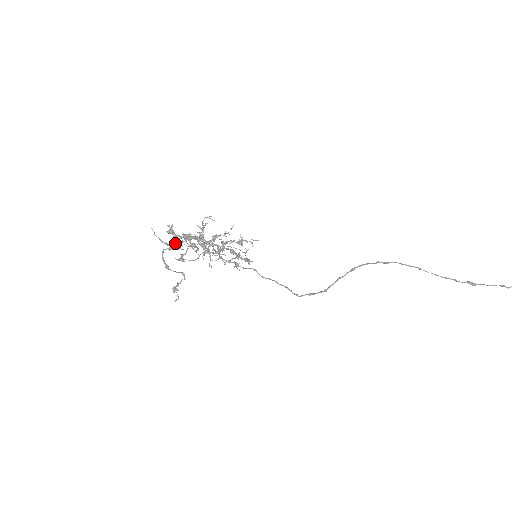
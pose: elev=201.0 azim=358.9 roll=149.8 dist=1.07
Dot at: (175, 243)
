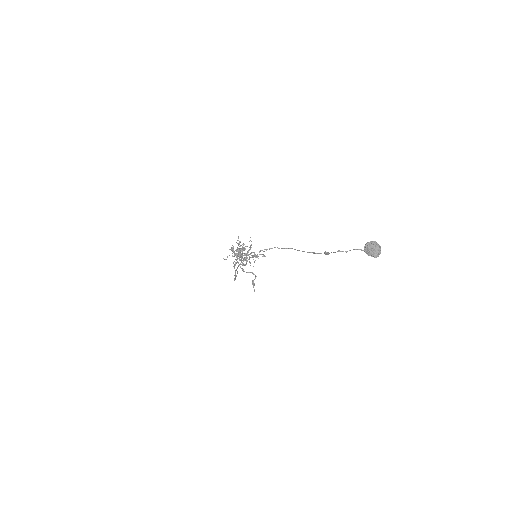
Dot at: (239, 255)
